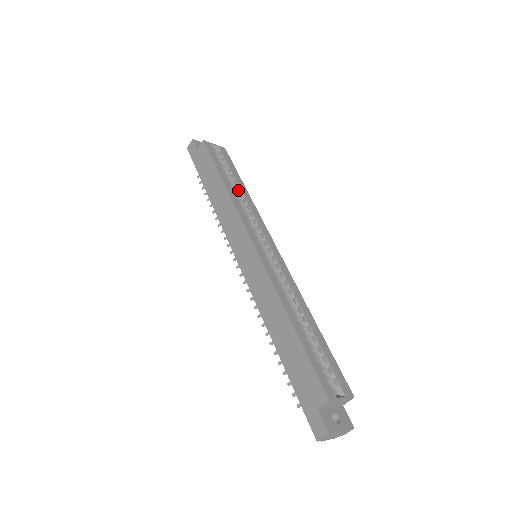
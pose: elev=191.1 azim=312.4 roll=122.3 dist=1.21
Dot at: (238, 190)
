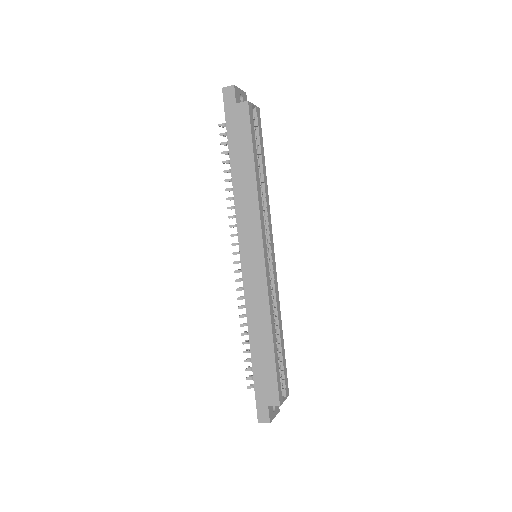
Dot at: (261, 177)
